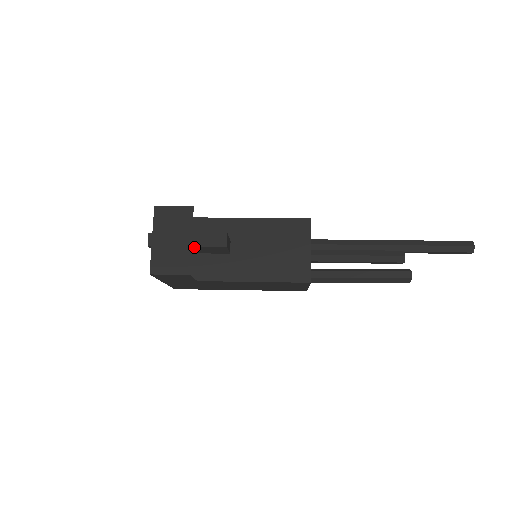
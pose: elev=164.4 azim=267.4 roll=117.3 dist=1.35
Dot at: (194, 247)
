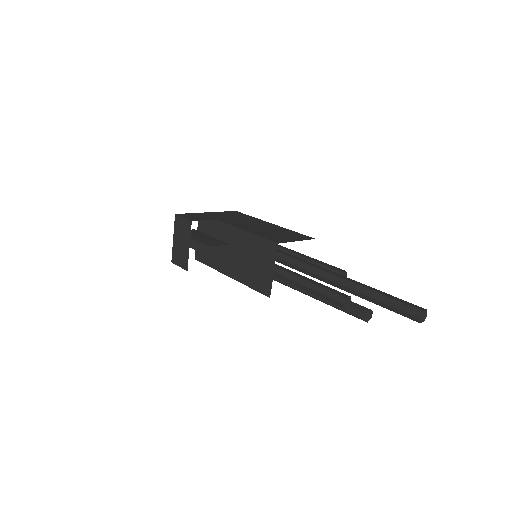
Dot at: (196, 249)
